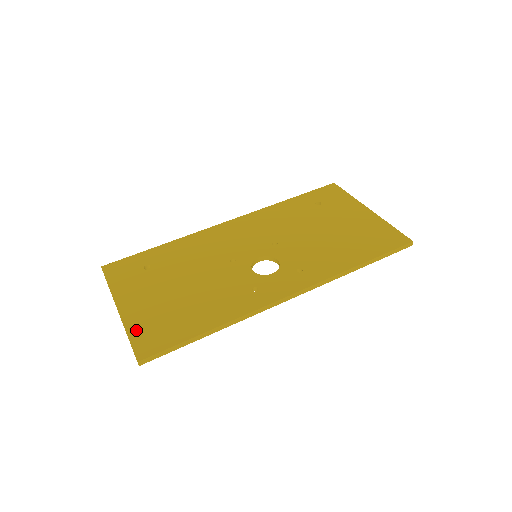
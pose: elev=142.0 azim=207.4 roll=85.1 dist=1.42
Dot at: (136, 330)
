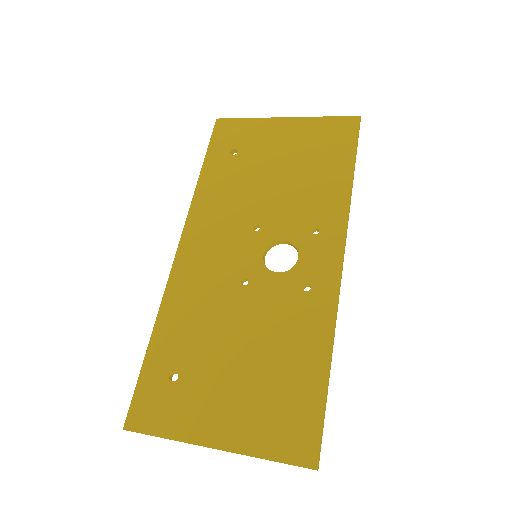
Dot at: (267, 445)
